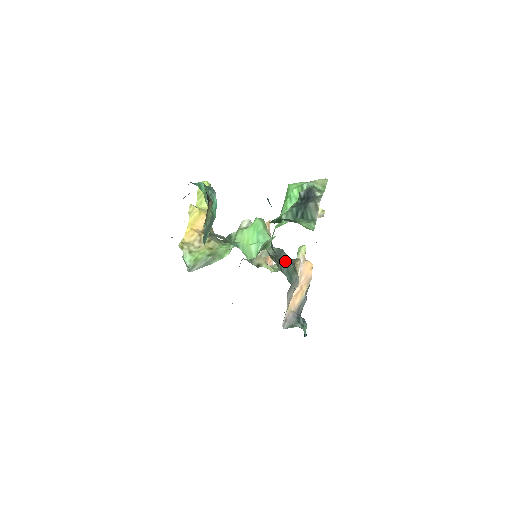
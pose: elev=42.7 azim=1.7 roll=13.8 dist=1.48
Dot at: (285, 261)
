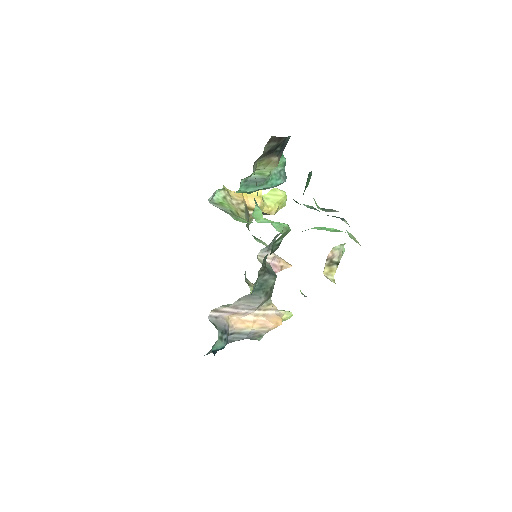
Dot at: (269, 280)
